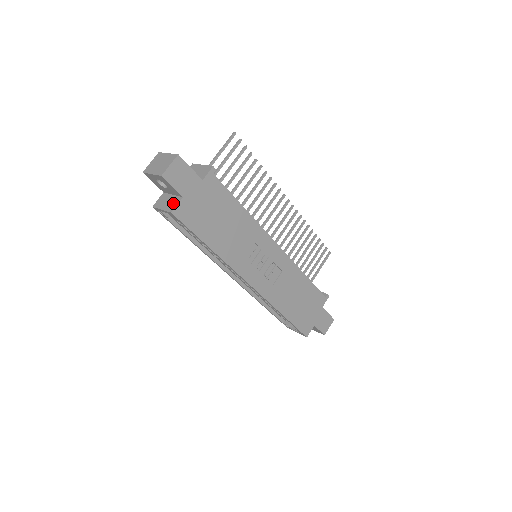
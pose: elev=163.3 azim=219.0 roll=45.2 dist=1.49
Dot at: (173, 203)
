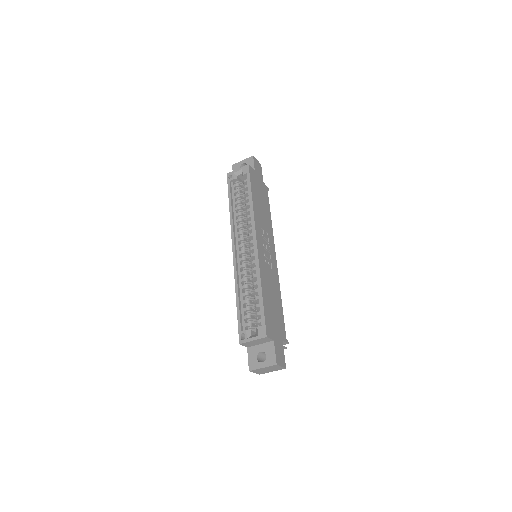
Dot at: occluded
